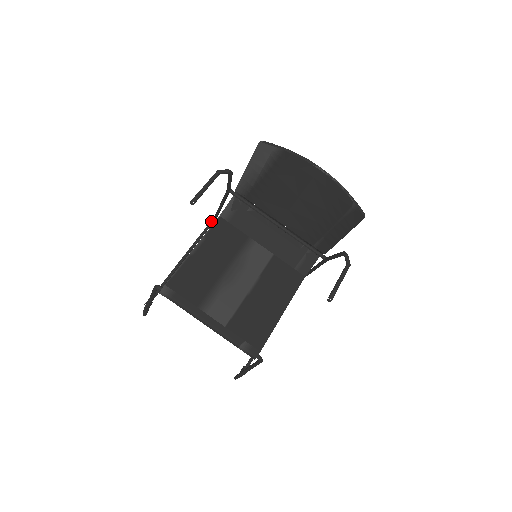
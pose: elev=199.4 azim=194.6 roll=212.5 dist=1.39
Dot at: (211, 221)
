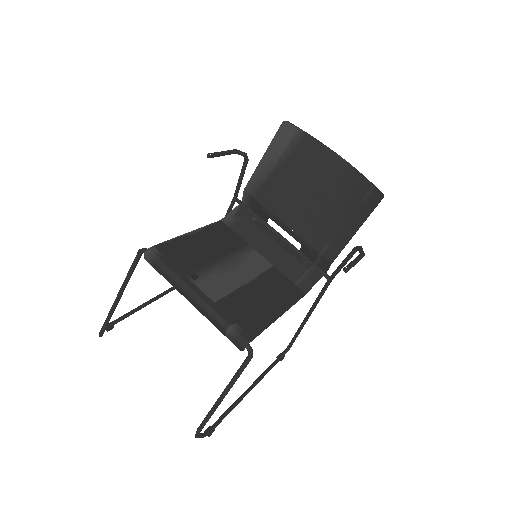
Dot at: occluded
